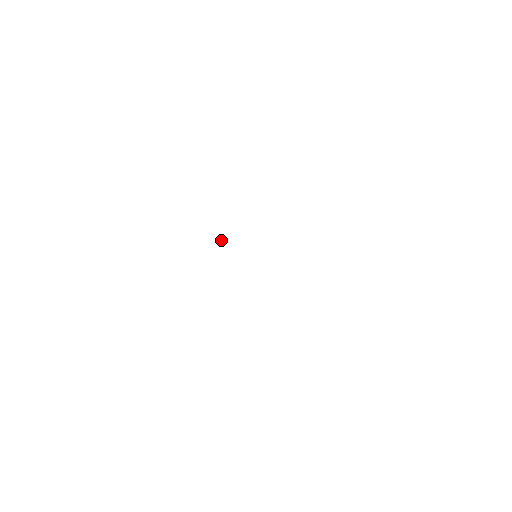
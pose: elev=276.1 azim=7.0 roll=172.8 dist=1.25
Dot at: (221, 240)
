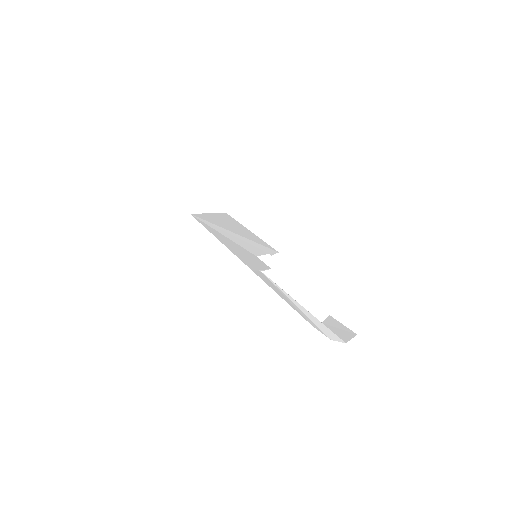
Dot at: (254, 271)
